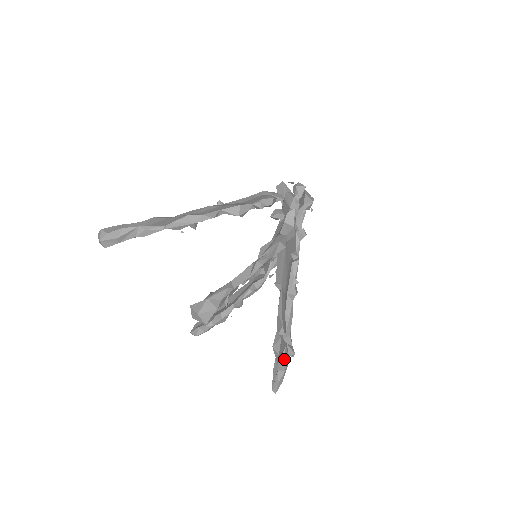
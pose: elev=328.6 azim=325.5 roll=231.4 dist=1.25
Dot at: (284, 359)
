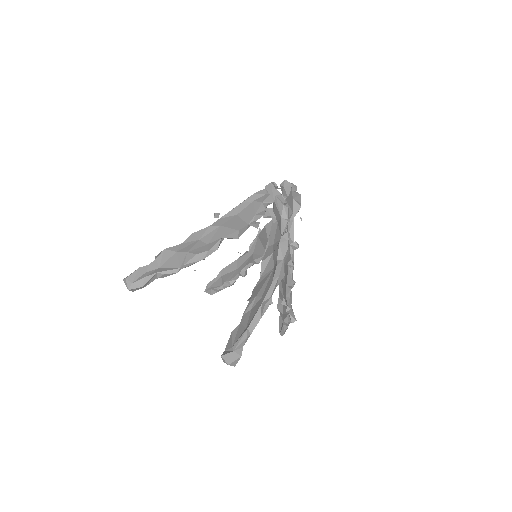
Dot at: (288, 321)
